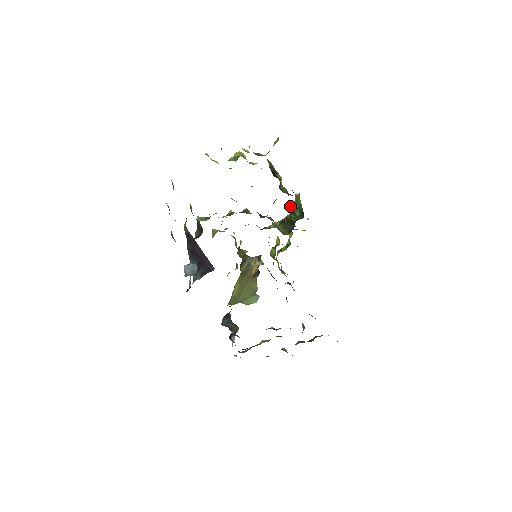
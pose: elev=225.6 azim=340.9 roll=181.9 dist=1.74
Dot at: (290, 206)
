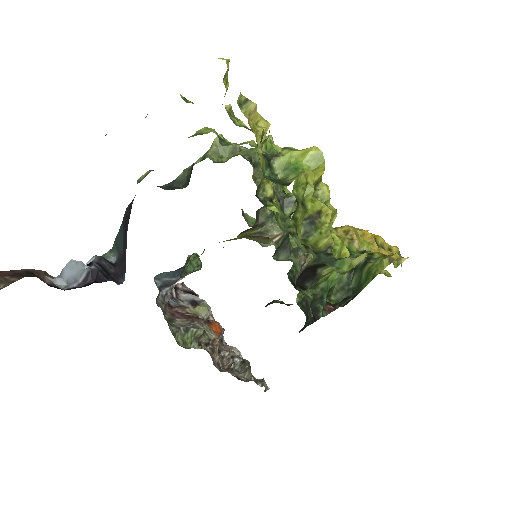
Dot at: occluded
